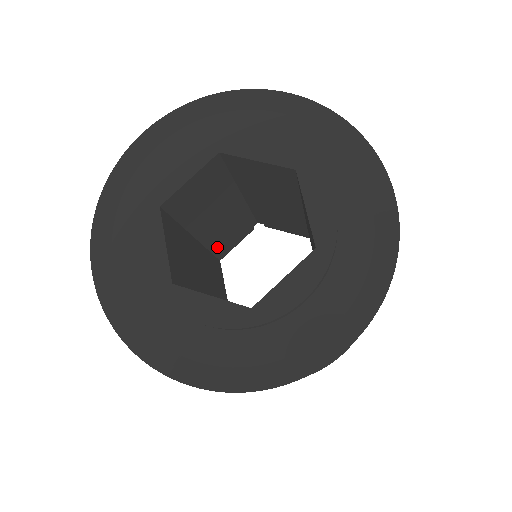
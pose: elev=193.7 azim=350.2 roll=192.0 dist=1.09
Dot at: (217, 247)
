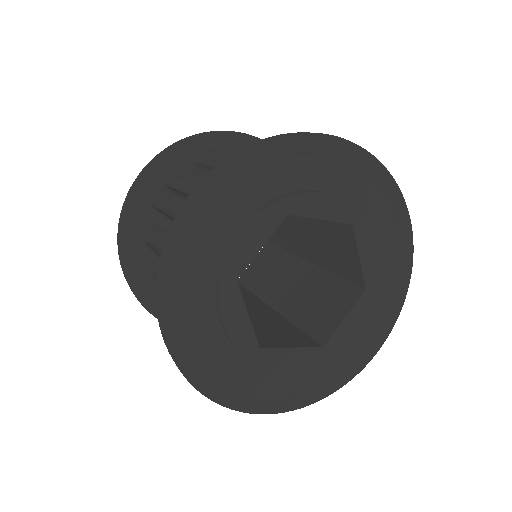
Dot at: occluded
